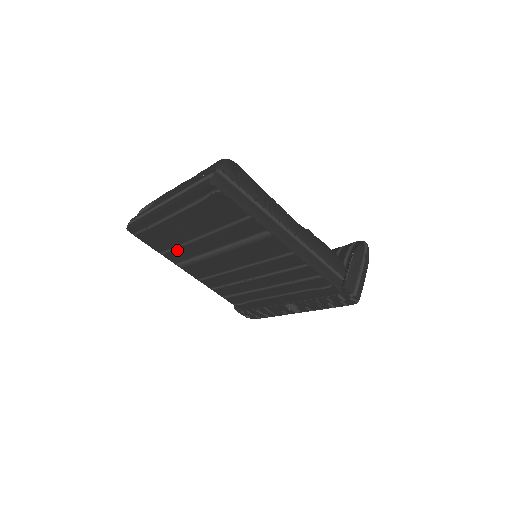
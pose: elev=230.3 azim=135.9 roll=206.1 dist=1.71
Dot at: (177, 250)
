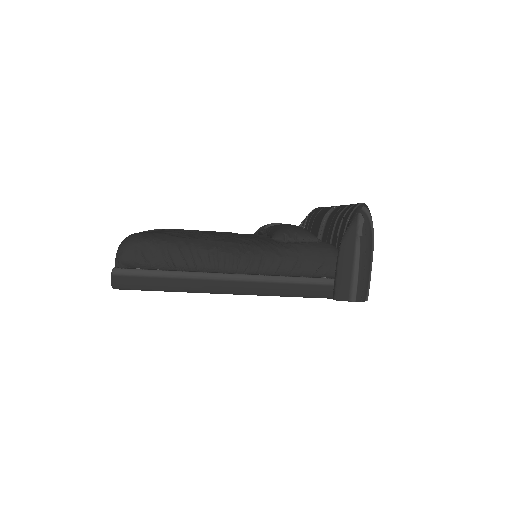
Dot at: occluded
